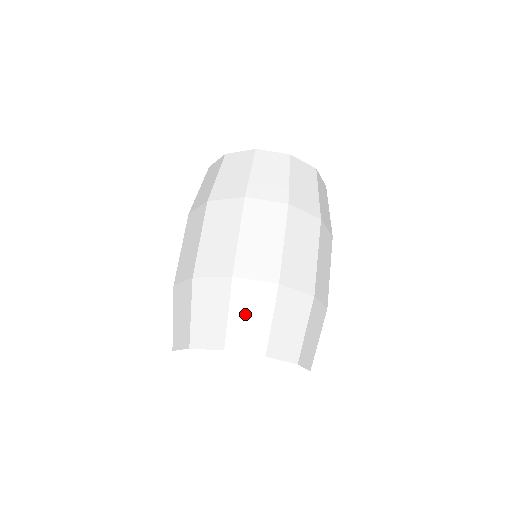
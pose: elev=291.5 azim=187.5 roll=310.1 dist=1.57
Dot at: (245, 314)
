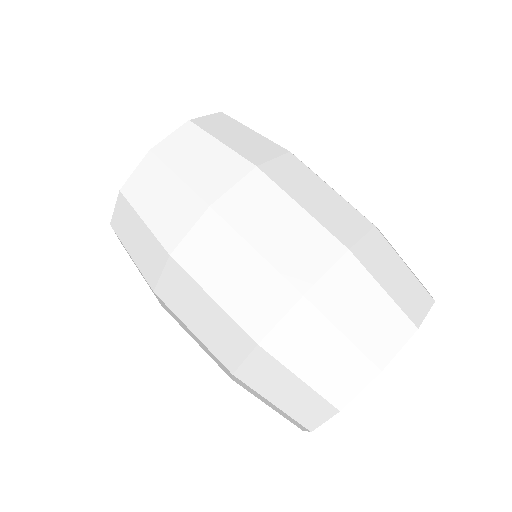
Dot at: (391, 277)
